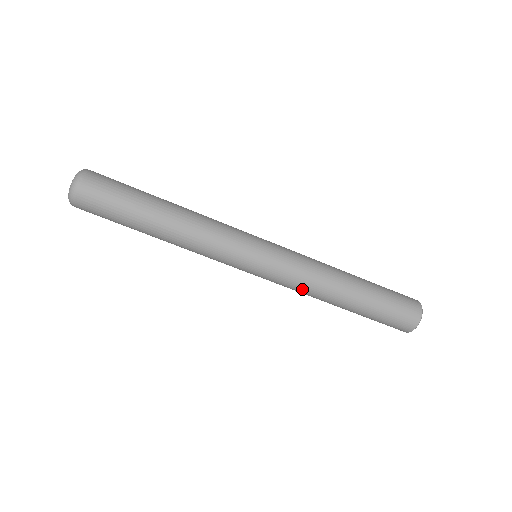
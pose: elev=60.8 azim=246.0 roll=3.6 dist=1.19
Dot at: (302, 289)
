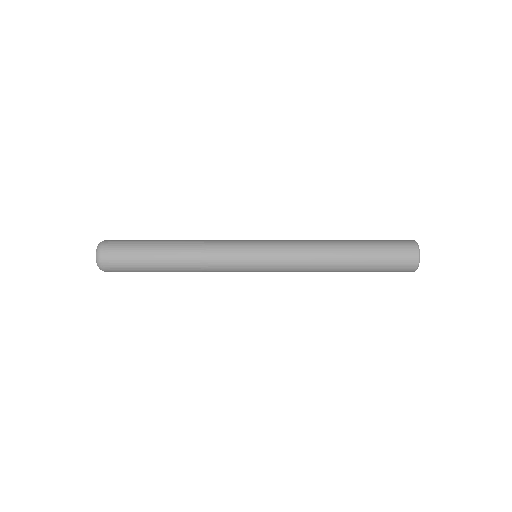
Dot at: occluded
